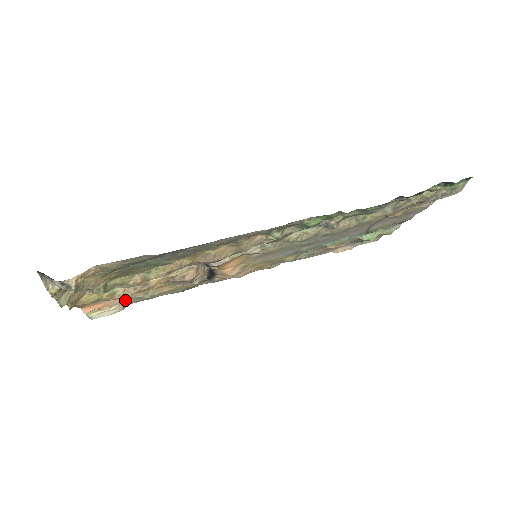
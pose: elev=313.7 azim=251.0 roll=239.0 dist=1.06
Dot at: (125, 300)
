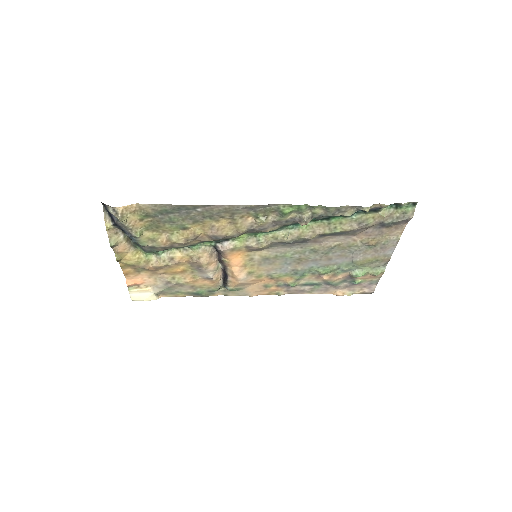
Dot at: (158, 282)
